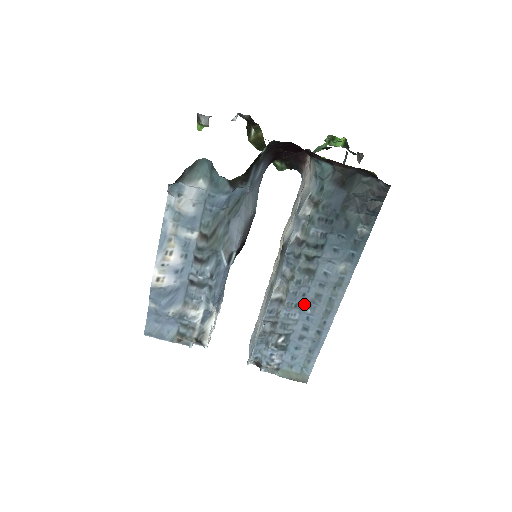
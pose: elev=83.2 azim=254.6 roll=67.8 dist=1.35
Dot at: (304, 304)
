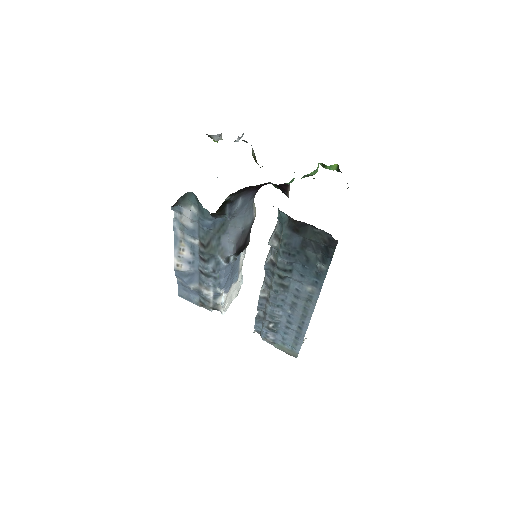
Dot at: (285, 306)
